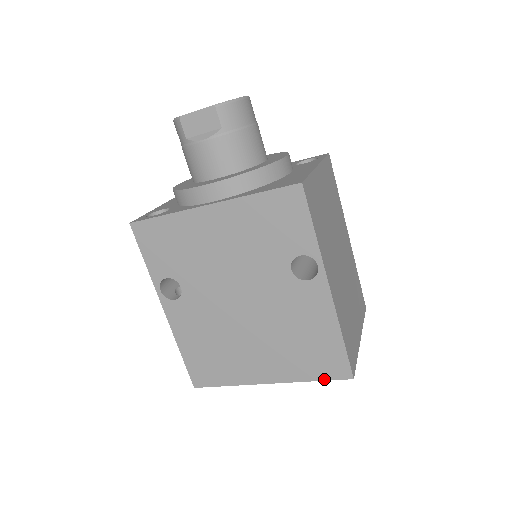
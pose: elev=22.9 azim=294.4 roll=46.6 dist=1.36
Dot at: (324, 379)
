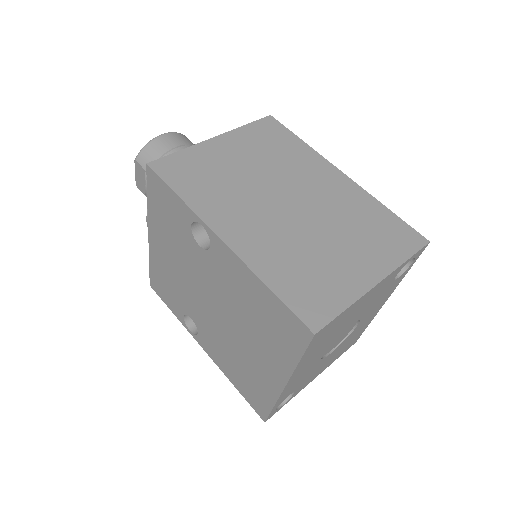
Dot at: (302, 352)
